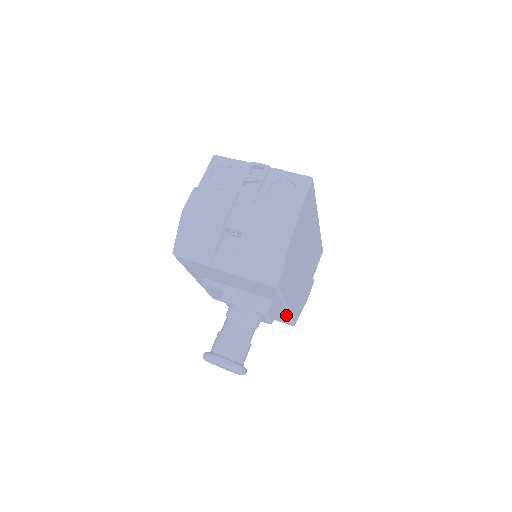
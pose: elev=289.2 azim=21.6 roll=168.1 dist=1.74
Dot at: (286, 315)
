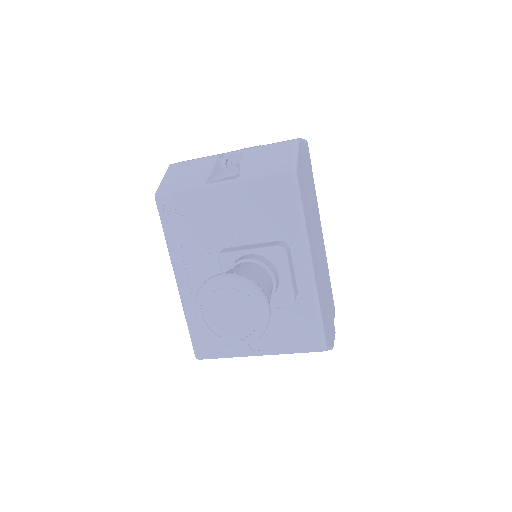
Dot at: (311, 296)
